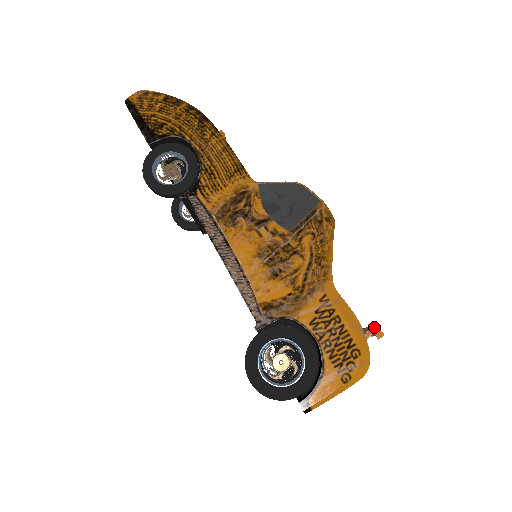
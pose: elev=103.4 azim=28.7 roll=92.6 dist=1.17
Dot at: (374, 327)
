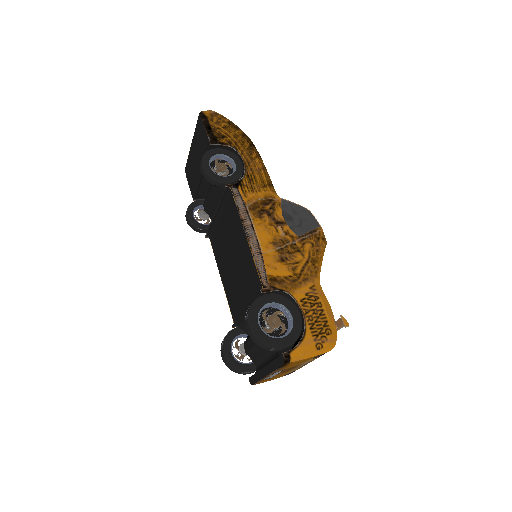
Dot at: (344, 318)
